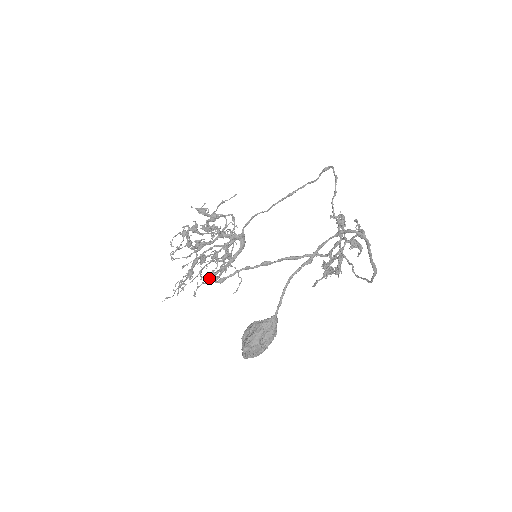
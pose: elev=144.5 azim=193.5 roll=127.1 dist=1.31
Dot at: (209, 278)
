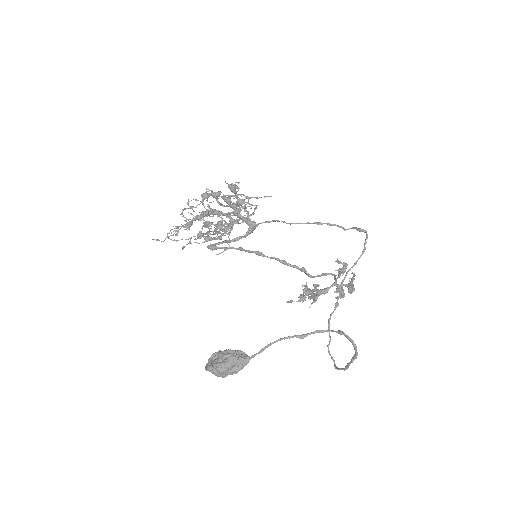
Dot at: occluded
